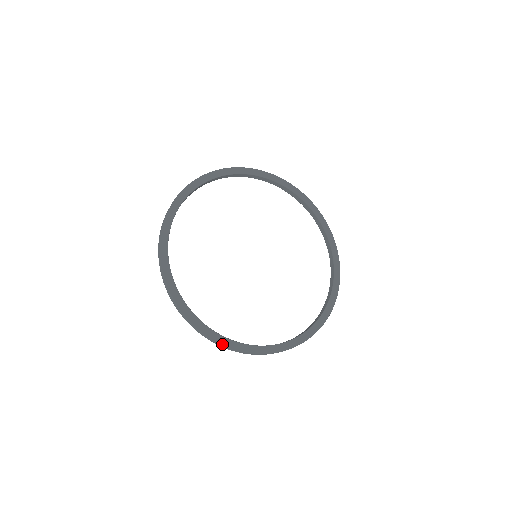
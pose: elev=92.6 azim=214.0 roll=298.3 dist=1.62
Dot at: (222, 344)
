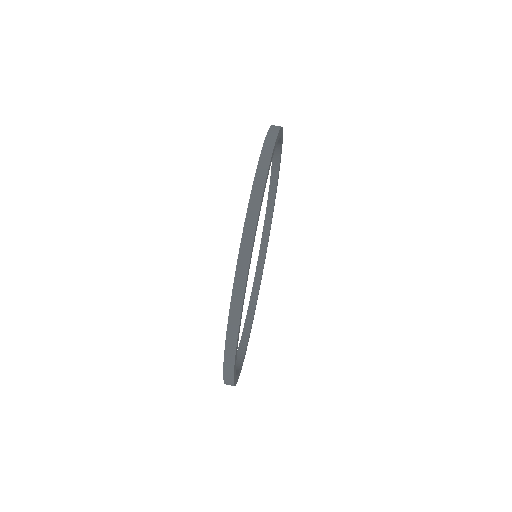
Dot at: (239, 328)
